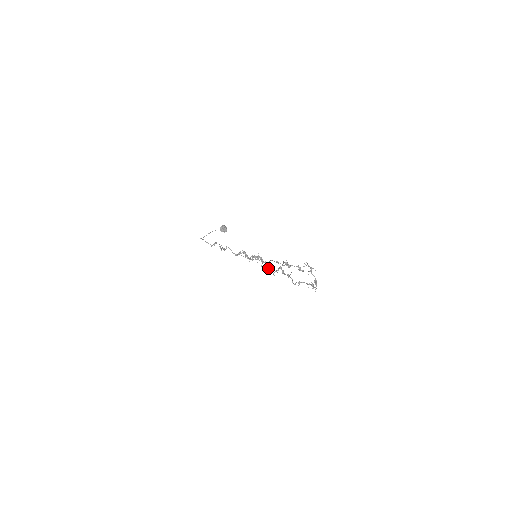
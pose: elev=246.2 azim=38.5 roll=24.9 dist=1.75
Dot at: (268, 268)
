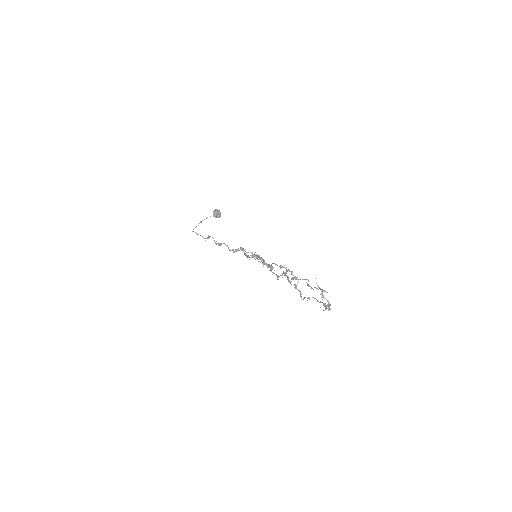
Dot at: (271, 271)
